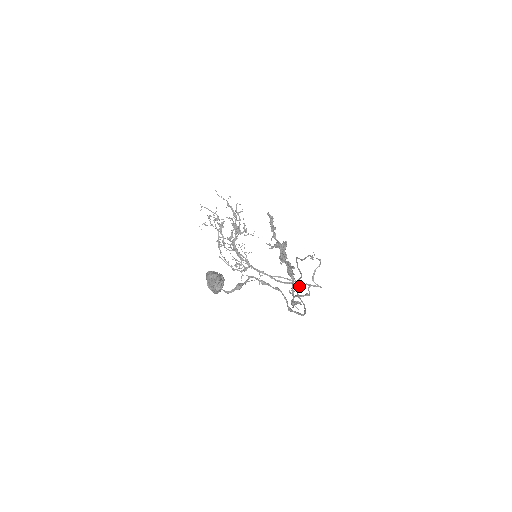
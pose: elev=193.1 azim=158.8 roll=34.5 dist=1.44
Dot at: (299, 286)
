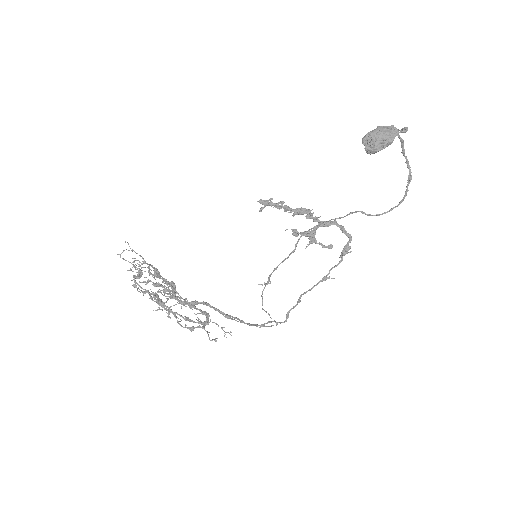
Dot at: occluded
